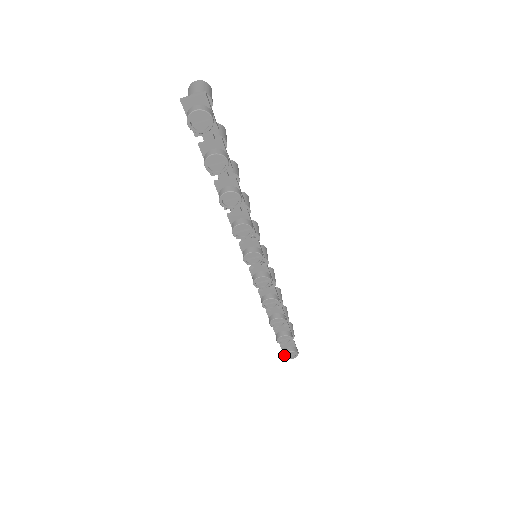
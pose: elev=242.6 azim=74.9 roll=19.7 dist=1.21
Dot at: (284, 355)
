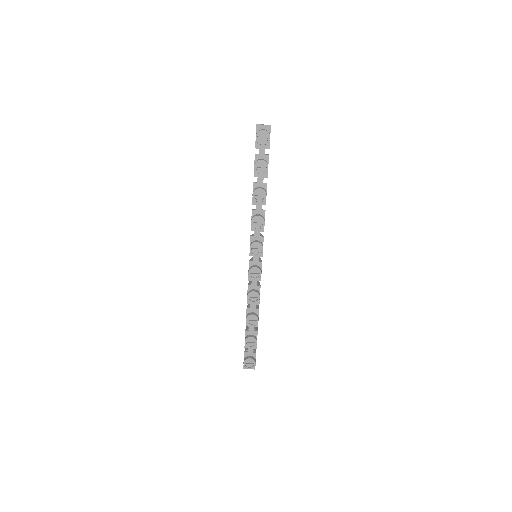
Dot at: (245, 361)
